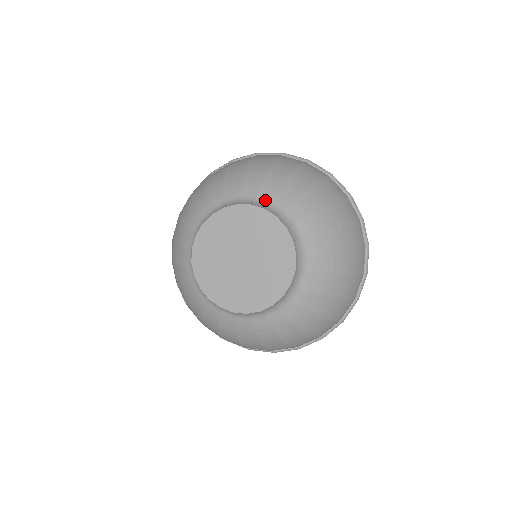
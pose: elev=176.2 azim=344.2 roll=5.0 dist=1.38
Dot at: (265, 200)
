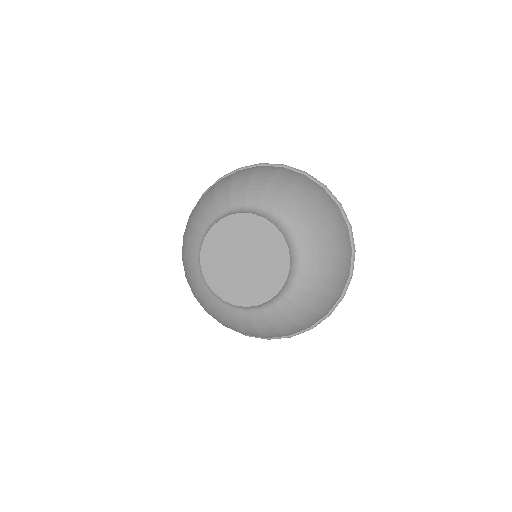
Dot at: (239, 207)
